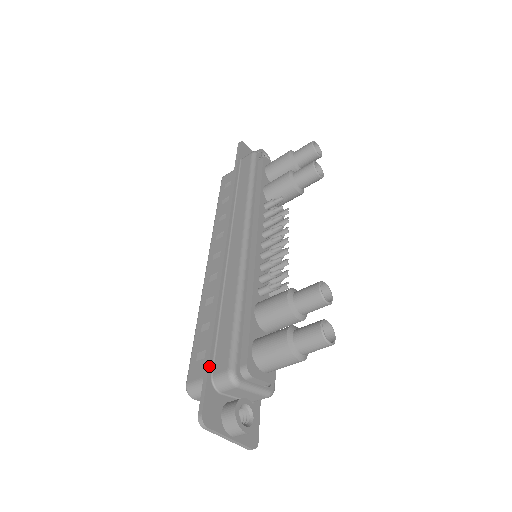
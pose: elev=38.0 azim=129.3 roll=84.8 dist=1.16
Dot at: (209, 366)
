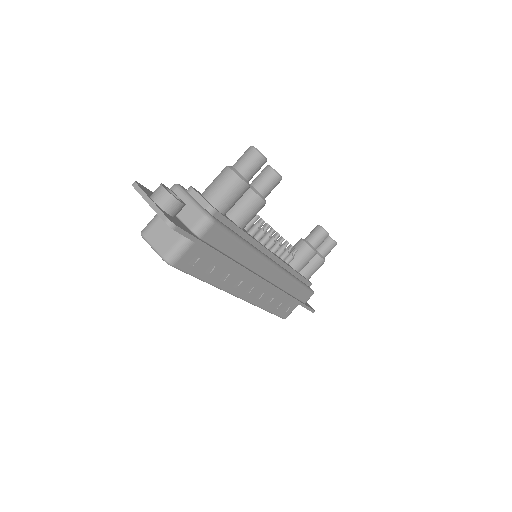
Dot at: occluded
